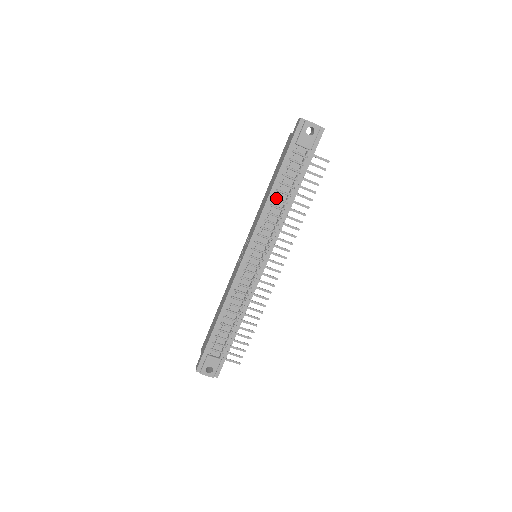
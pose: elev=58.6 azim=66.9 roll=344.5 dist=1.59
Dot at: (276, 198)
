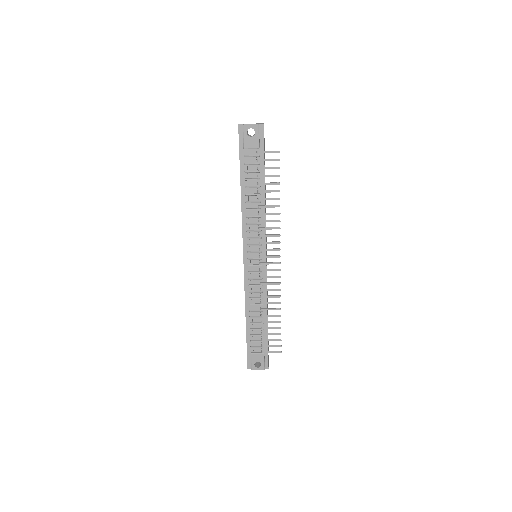
Dot at: (248, 202)
